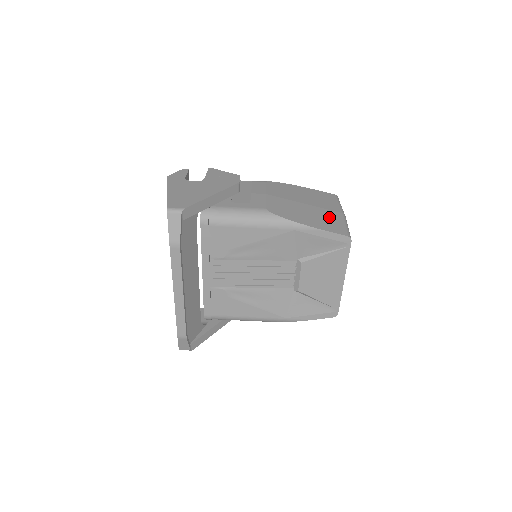
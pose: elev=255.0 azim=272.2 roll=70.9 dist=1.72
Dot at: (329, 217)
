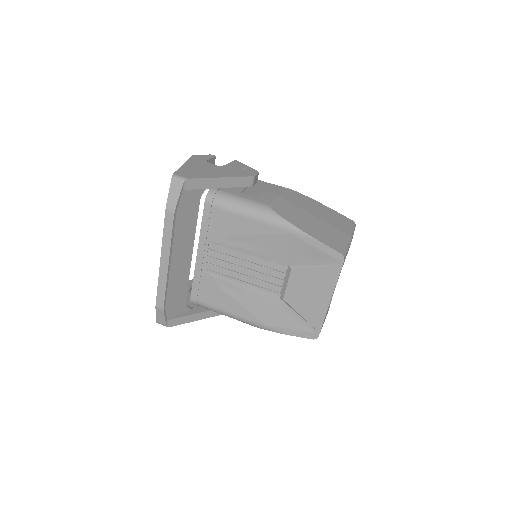
Dot at: (332, 233)
